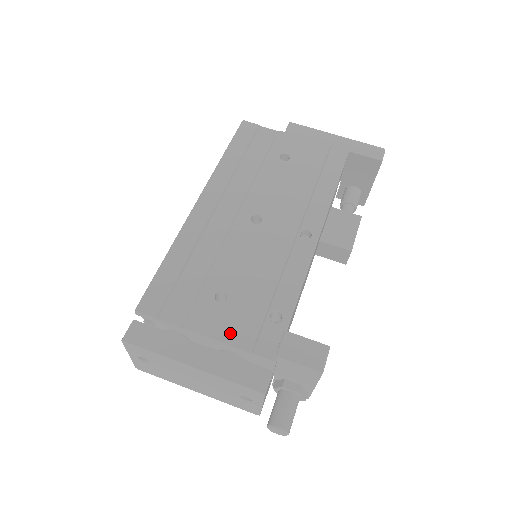
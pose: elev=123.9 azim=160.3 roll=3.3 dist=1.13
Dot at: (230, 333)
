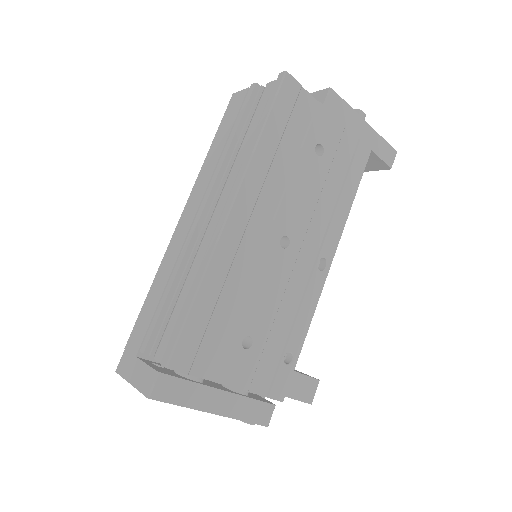
Dot at: (252, 380)
